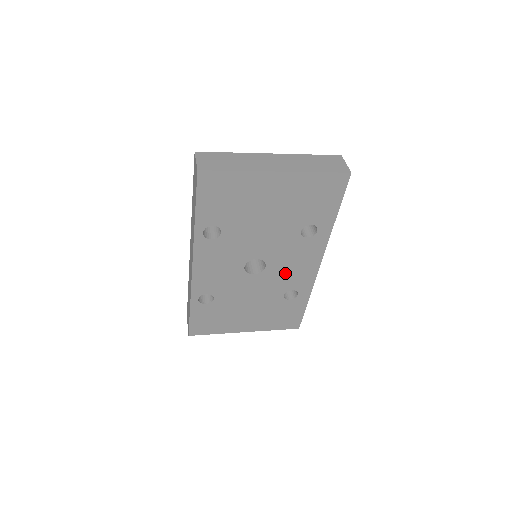
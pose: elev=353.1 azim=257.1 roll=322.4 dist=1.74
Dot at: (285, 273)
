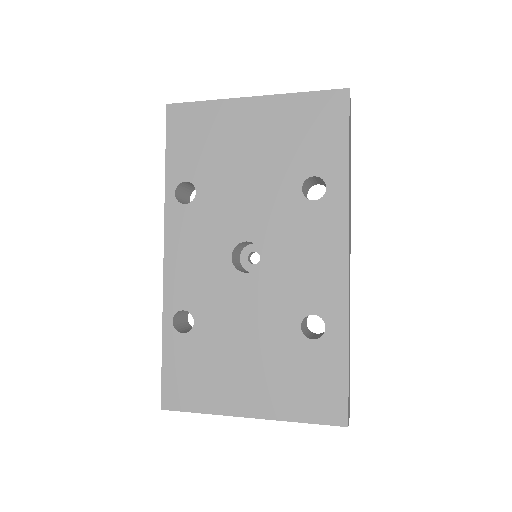
Dot at: (294, 274)
